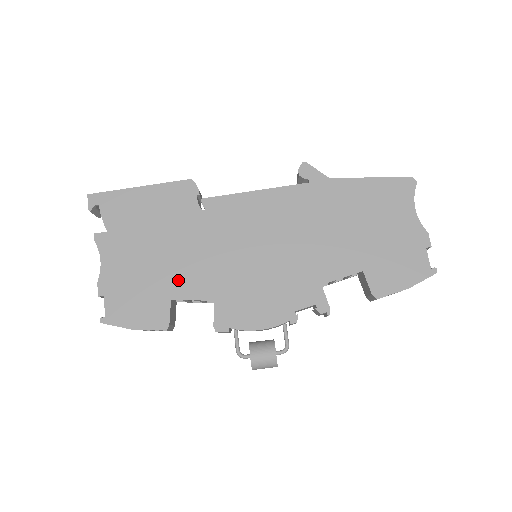
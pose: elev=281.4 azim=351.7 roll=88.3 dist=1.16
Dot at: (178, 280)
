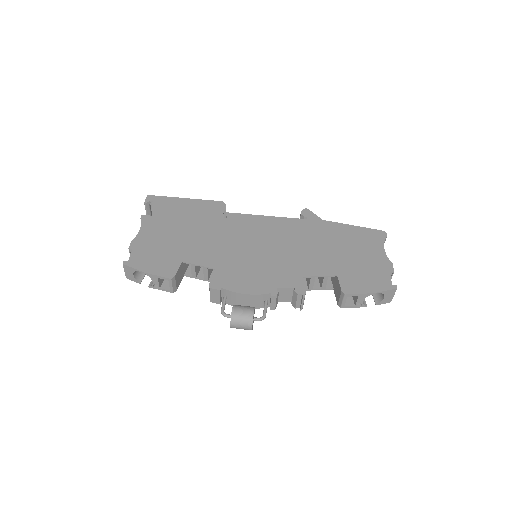
Dot at: (192, 252)
